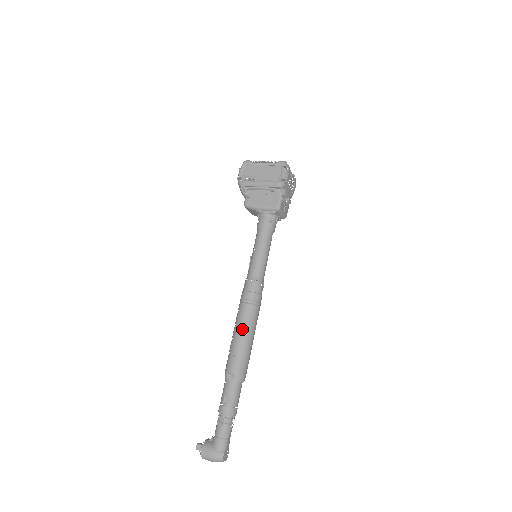
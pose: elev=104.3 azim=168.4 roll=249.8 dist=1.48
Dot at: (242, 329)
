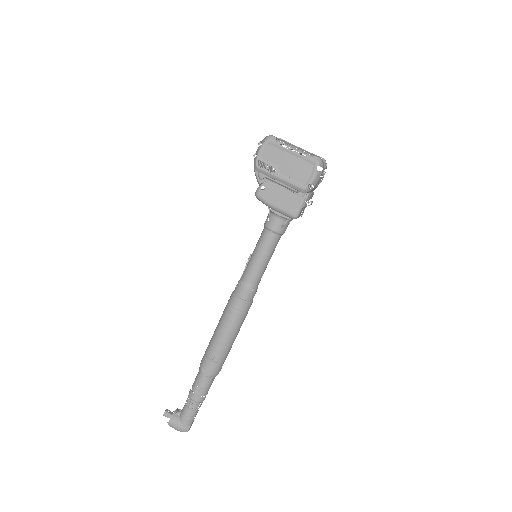
Dot at: (225, 334)
